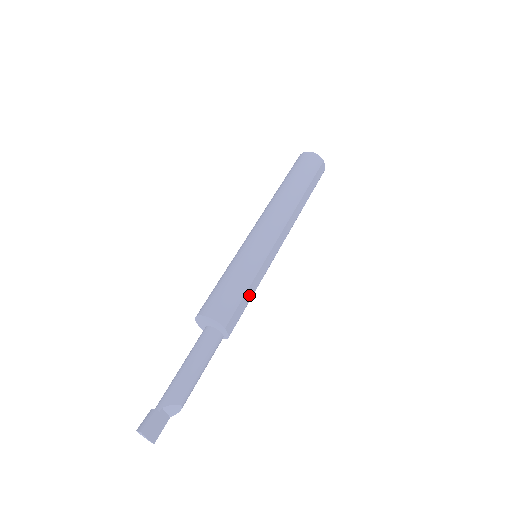
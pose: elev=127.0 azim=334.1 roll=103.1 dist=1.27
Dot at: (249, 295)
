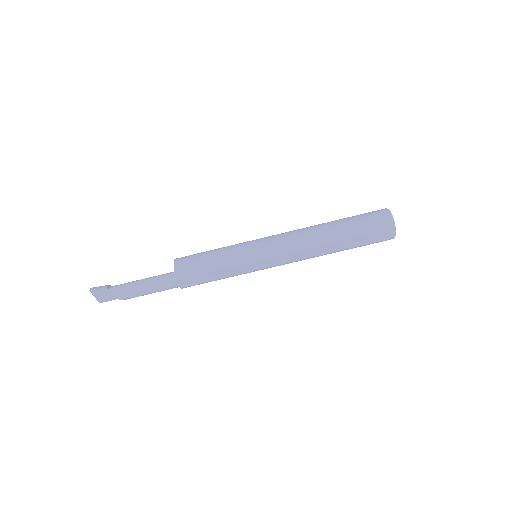
Dot at: (217, 275)
